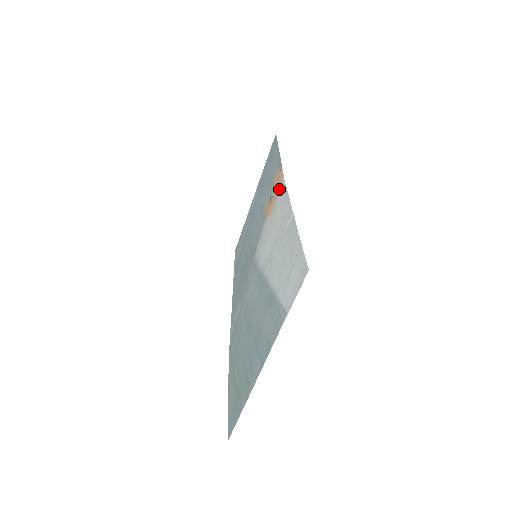
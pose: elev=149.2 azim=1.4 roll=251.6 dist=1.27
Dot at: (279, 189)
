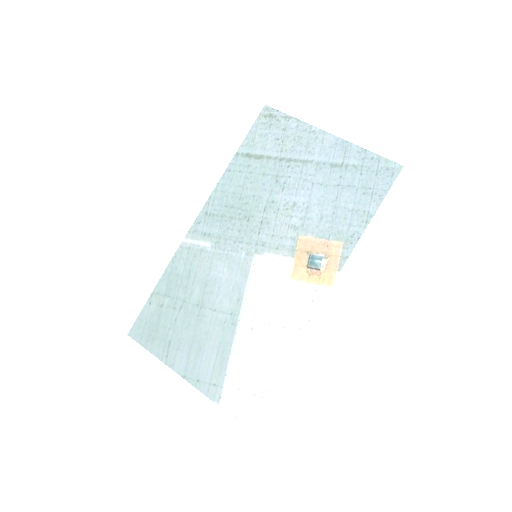
Dot at: (316, 288)
